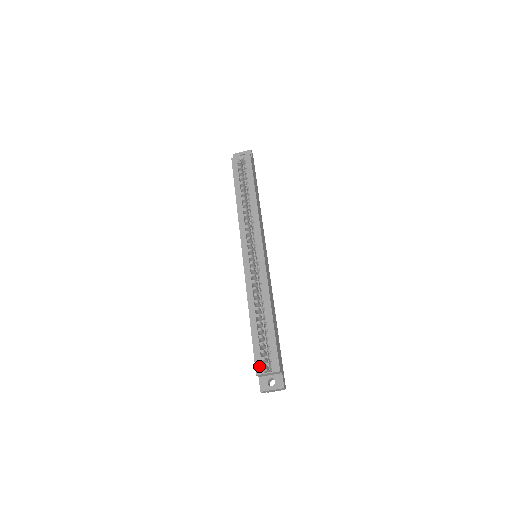
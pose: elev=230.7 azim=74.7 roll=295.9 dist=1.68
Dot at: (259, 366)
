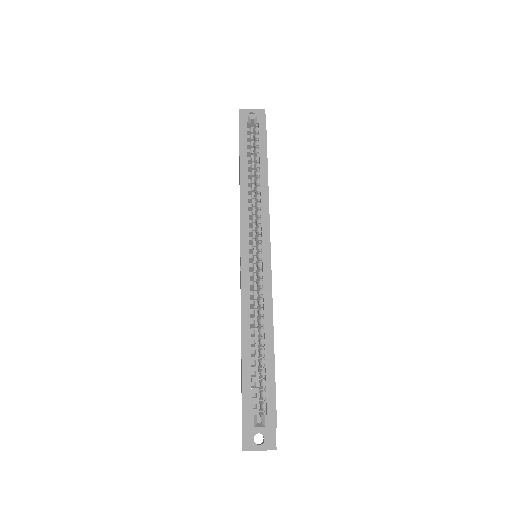
Dot at: (248, 416)
